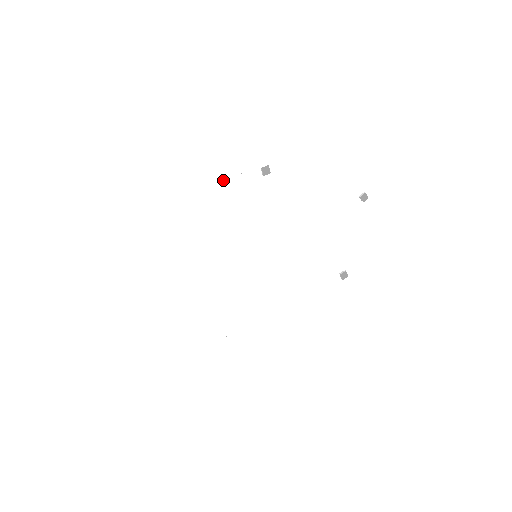
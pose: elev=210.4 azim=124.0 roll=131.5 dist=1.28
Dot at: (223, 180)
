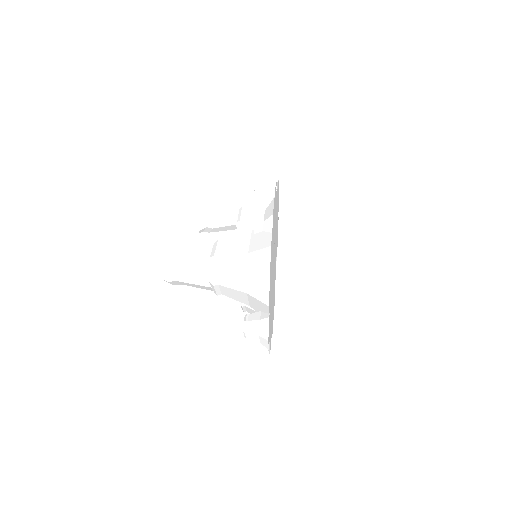
Dot at: occluded
